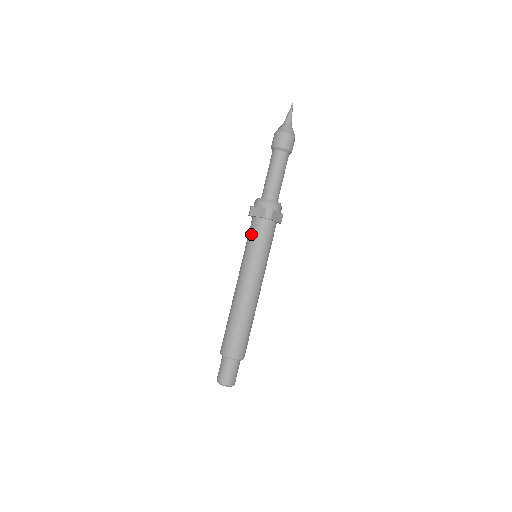
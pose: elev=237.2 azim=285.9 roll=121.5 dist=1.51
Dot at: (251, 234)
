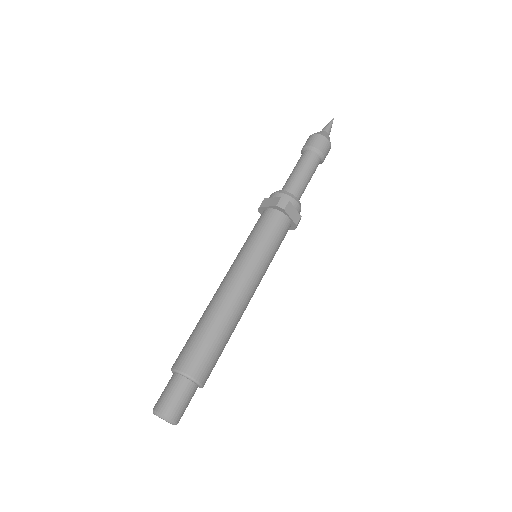
Dot at: (256, 225)
